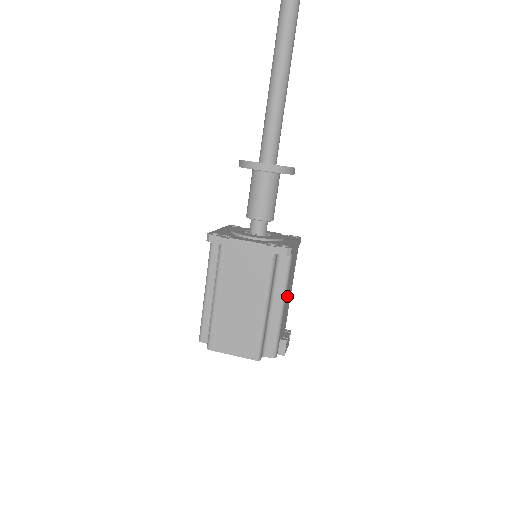
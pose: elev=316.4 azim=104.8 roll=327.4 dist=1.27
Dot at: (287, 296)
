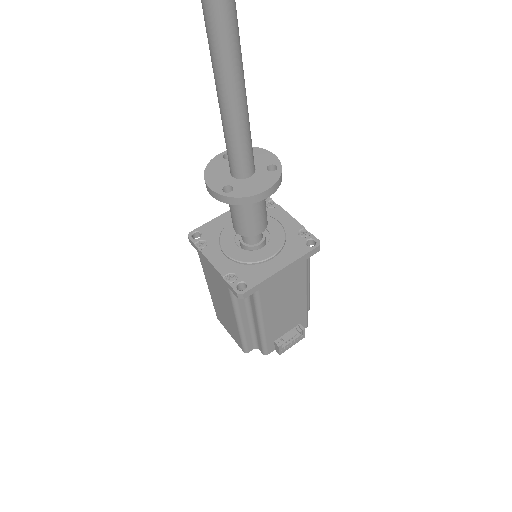
Dot at: (277, 312)
